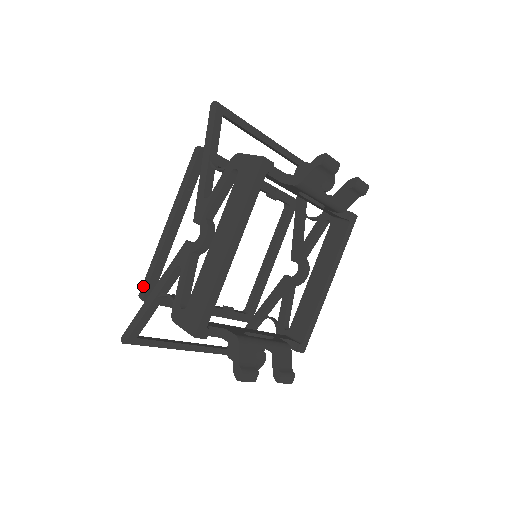
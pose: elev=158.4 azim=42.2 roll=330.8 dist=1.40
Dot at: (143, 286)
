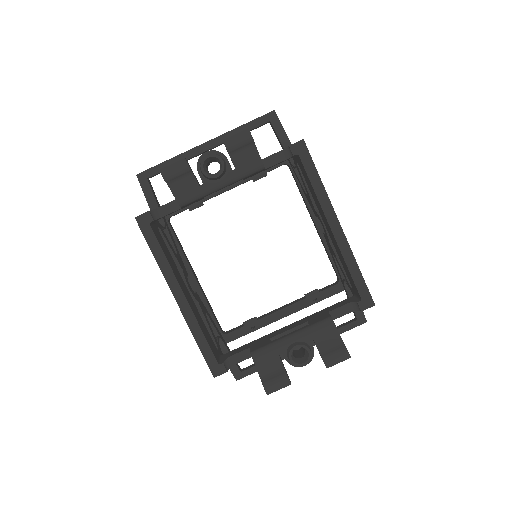
Dot at: occluded
